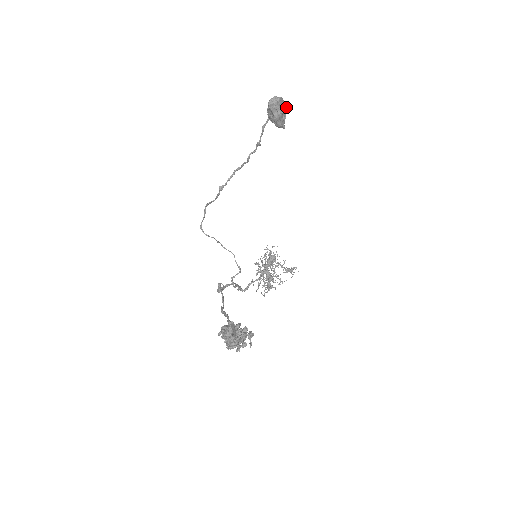
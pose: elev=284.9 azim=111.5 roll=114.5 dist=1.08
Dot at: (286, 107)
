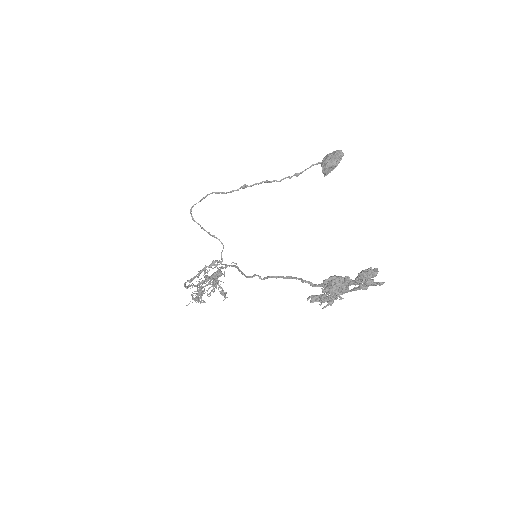
Dot at: occluded
